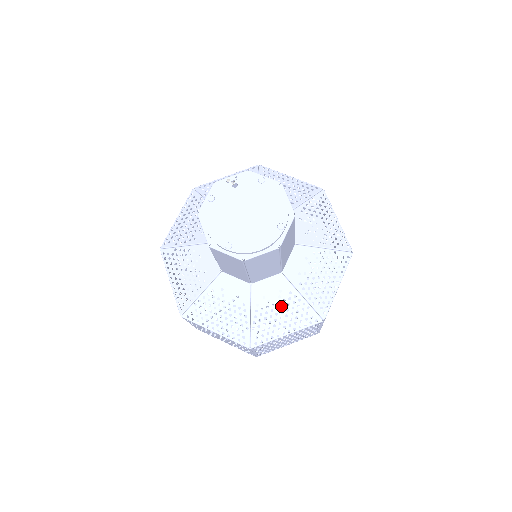
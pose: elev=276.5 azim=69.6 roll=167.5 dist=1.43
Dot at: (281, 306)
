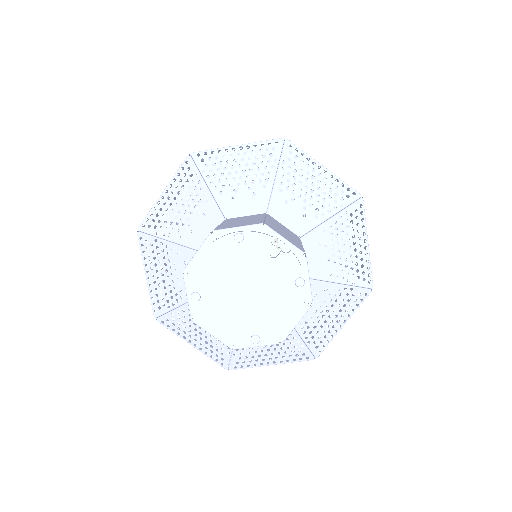
Dot at: occluded
